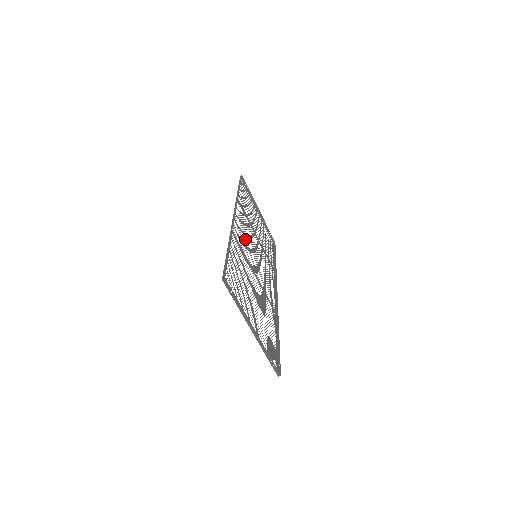
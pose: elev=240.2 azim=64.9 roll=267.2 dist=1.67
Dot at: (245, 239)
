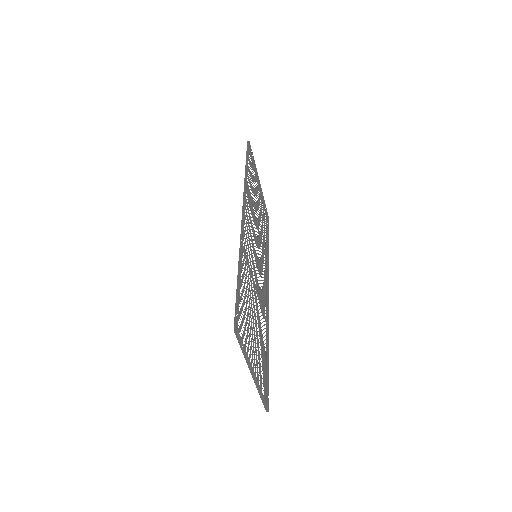
Dot at: (249, 240)
